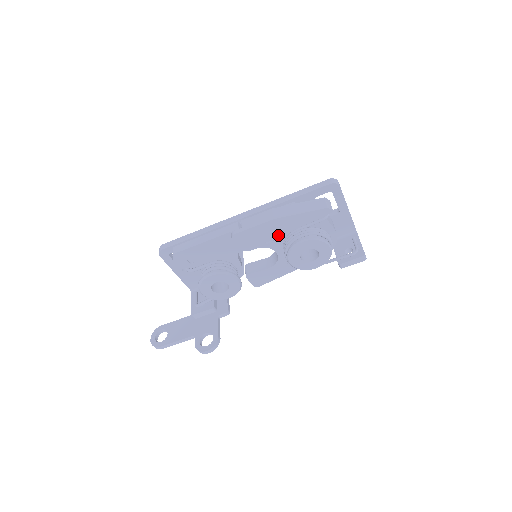
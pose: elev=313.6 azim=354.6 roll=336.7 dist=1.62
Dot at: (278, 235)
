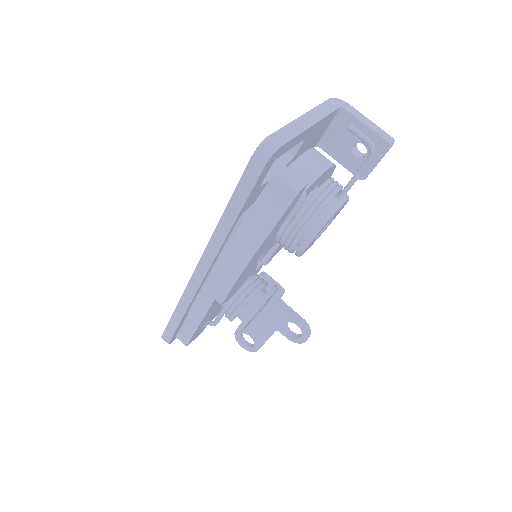
Dot at: (264, 250)
